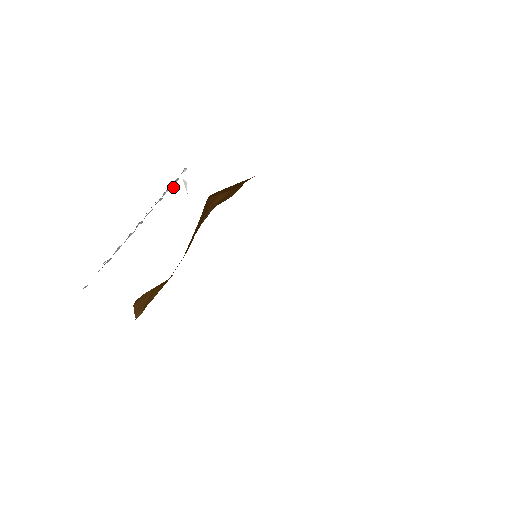
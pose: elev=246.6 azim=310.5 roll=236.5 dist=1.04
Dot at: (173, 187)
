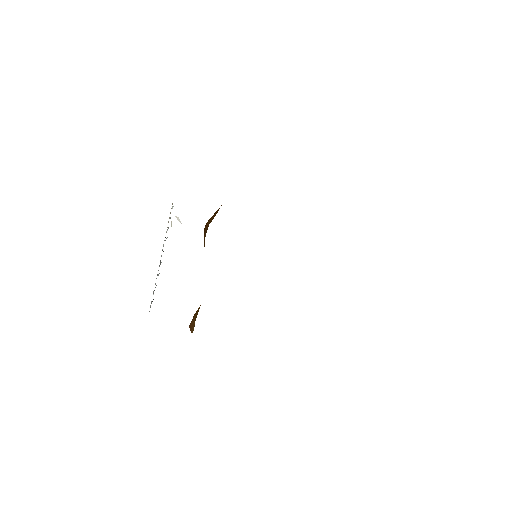
Dot at: (171, 226)
